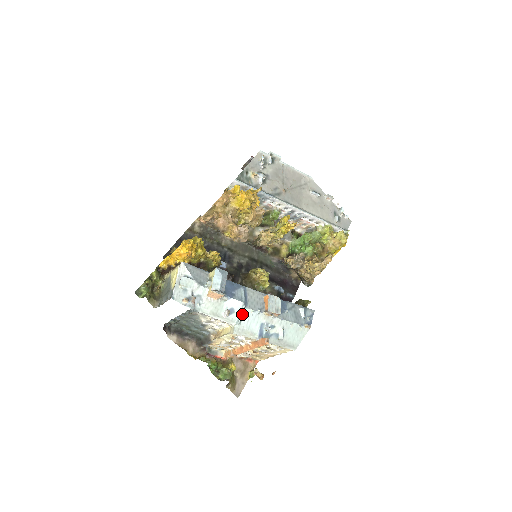
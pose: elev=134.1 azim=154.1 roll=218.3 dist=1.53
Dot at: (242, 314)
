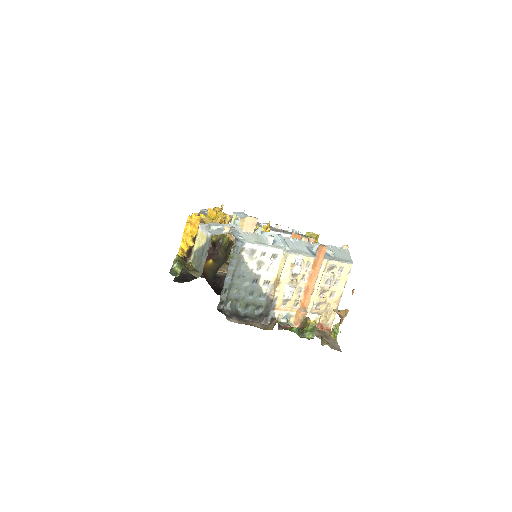
Dot at: (284, 240)
